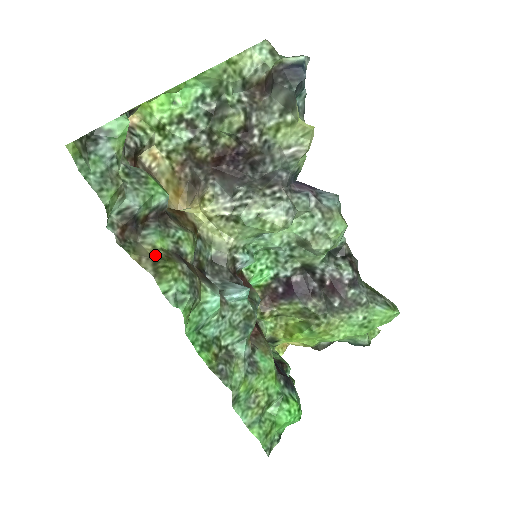
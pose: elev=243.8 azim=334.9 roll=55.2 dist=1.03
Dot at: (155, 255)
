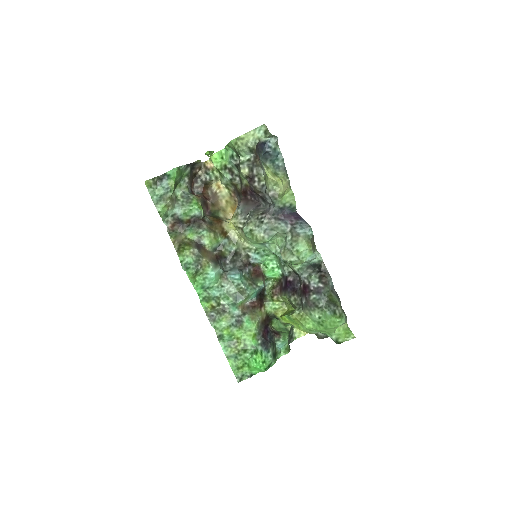
Dot at: (183, 241)
